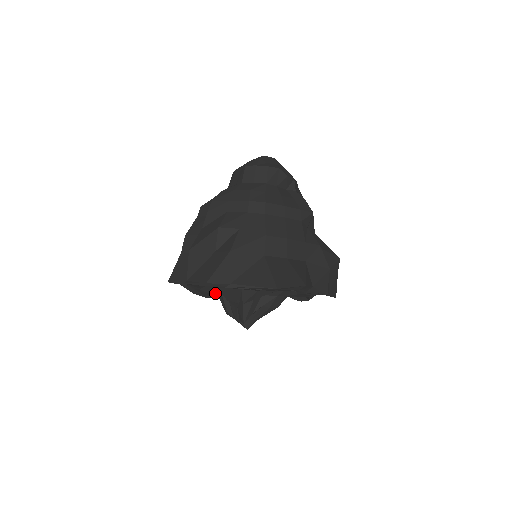
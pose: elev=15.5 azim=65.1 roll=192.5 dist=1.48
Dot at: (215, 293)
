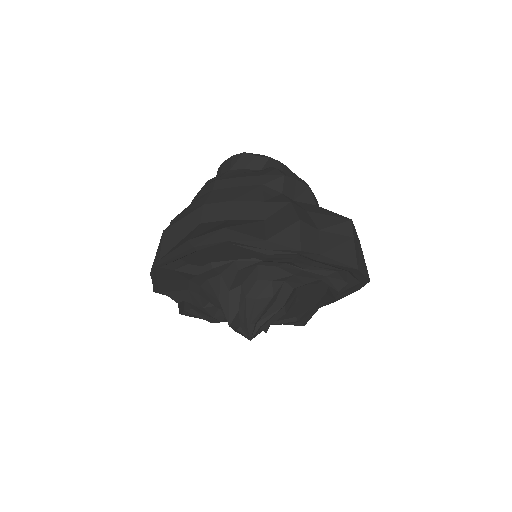
Dot at: (220, 310)
